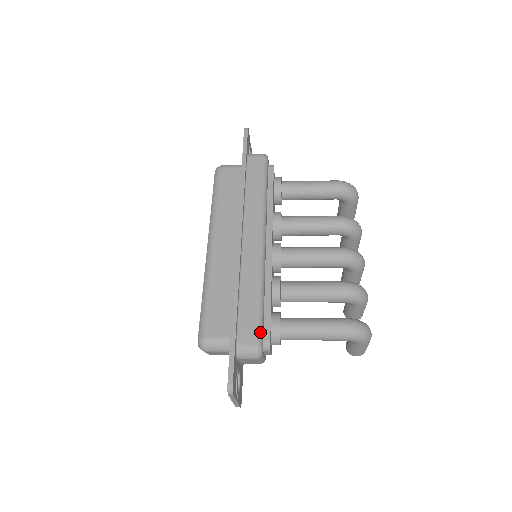
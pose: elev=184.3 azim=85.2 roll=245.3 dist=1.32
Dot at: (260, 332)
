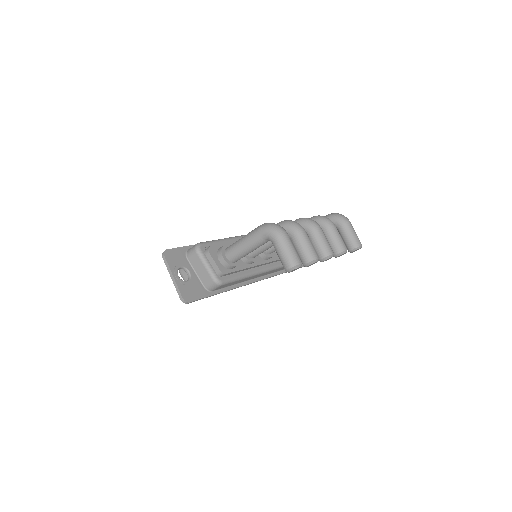
Dot at: (206, 242)
